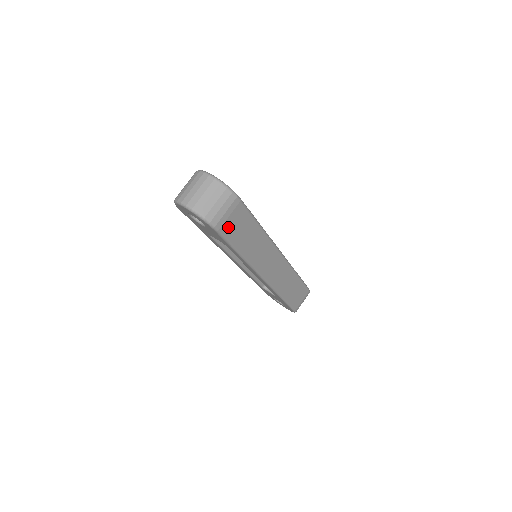
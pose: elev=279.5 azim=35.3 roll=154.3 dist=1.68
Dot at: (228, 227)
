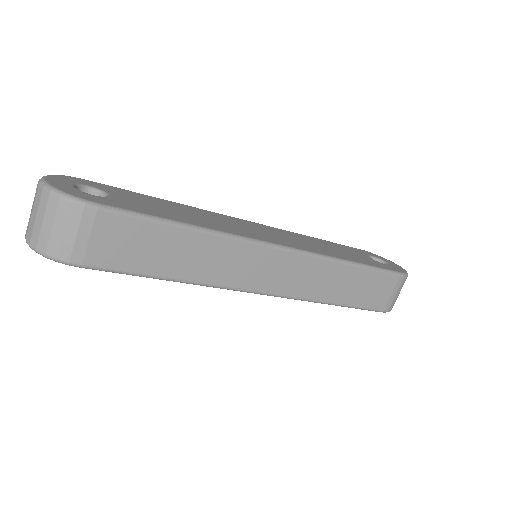
Dot at: (102, 254)
